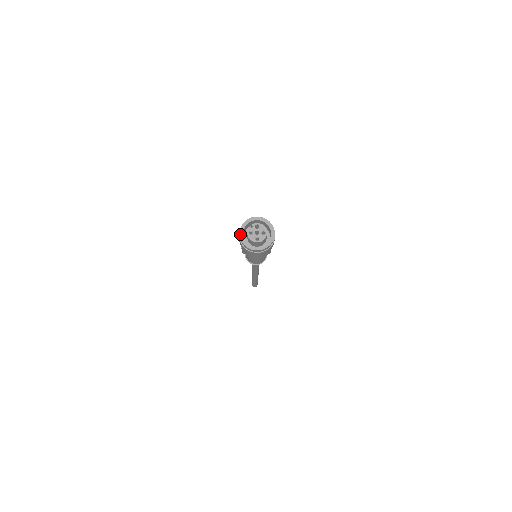
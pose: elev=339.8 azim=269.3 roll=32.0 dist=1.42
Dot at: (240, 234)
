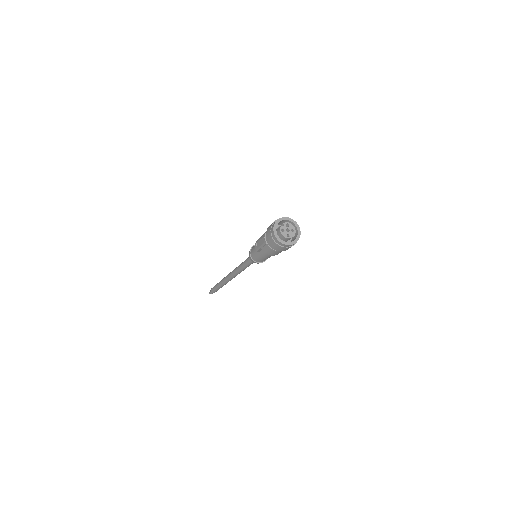
Dot at: (274, 231)
